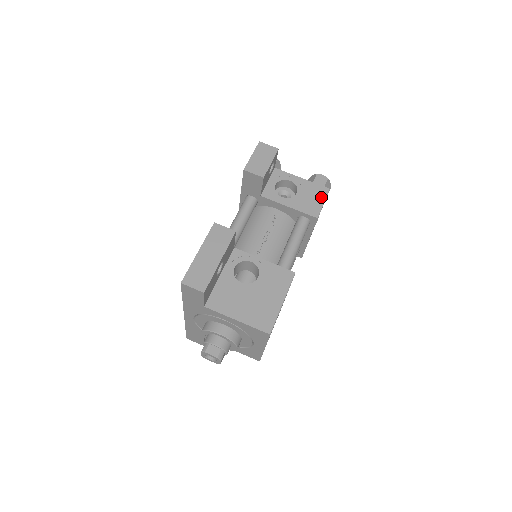
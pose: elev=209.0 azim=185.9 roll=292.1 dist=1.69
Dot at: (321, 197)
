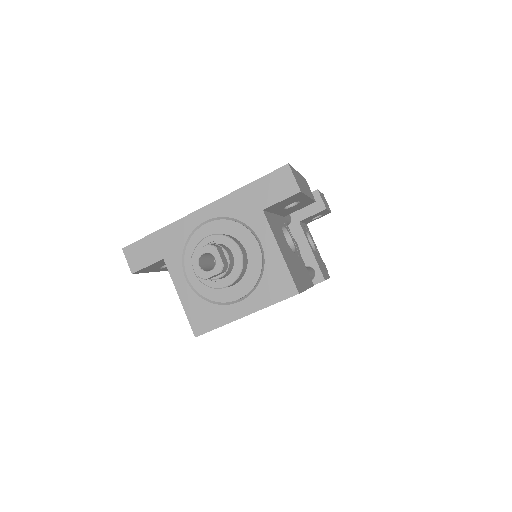
Dot at: (327, 274)
